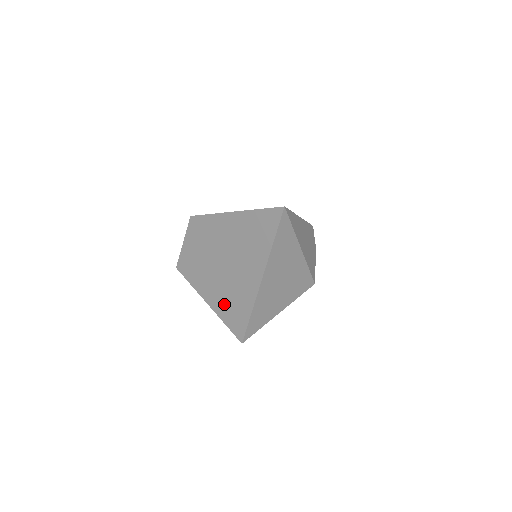
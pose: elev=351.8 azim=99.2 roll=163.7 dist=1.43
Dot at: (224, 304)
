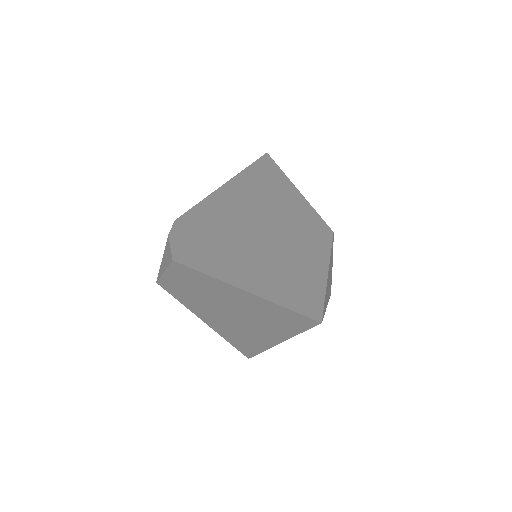
Dot at: (226, 332)
